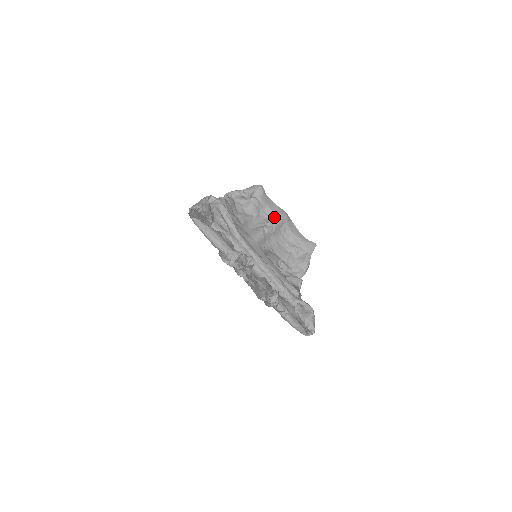
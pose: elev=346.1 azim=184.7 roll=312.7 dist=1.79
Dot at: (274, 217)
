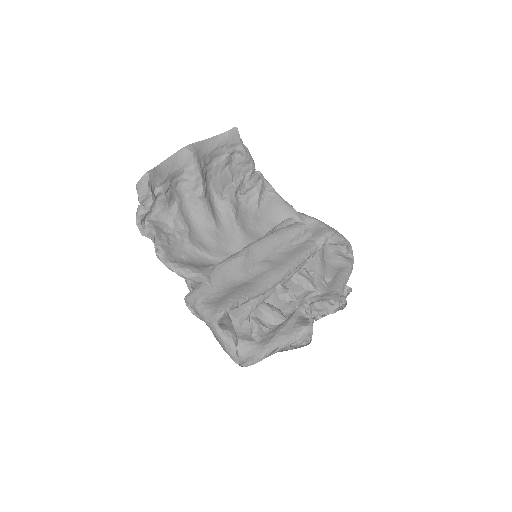
Dot at: (188, 172)
